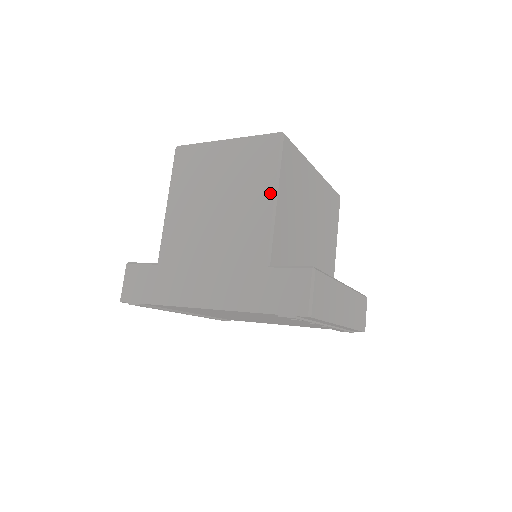
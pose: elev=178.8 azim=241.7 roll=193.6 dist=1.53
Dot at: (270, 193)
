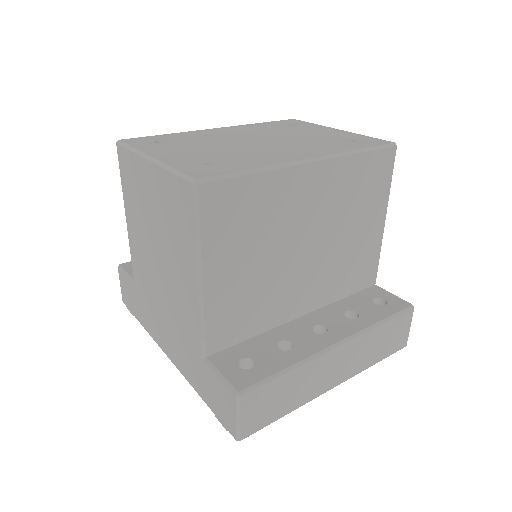
Dot at: (194, 271)
